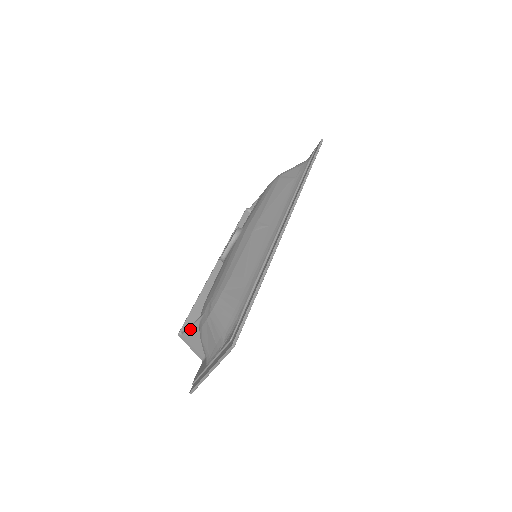
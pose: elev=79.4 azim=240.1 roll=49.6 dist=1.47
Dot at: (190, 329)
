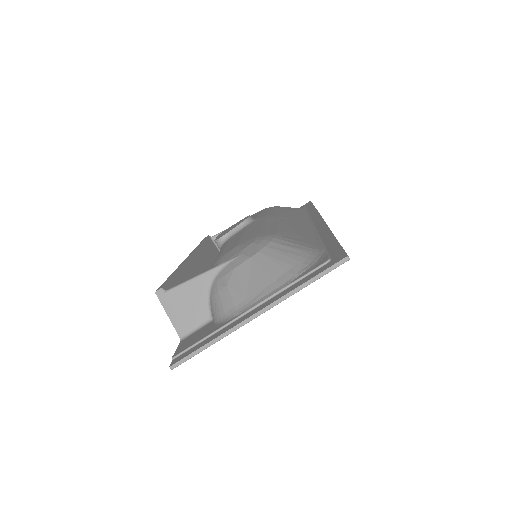
Dot at: (192, 281)
